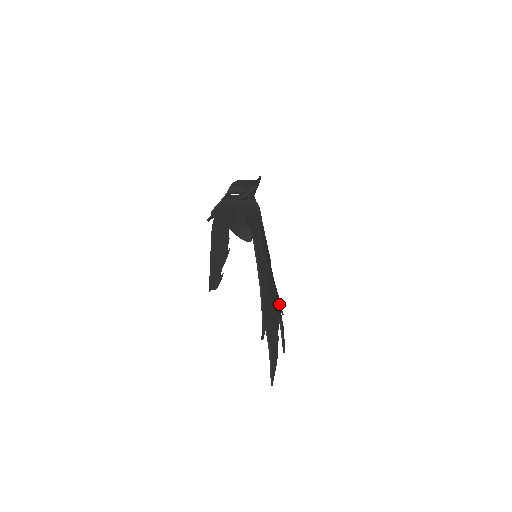
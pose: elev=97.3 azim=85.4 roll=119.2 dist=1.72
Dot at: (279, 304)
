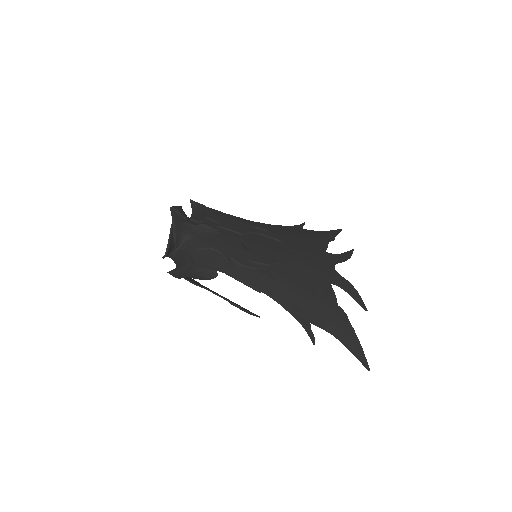
Dot at: (325, 266)
